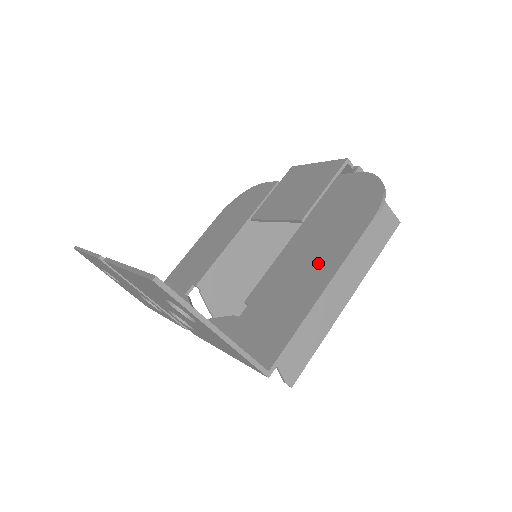
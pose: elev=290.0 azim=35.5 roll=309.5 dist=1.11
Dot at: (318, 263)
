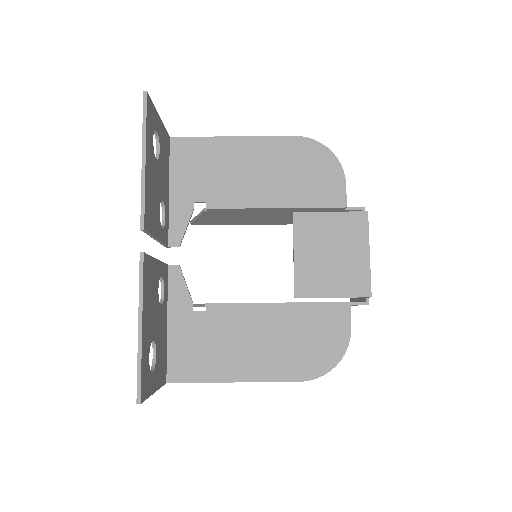
Dot at: (254, 358)
